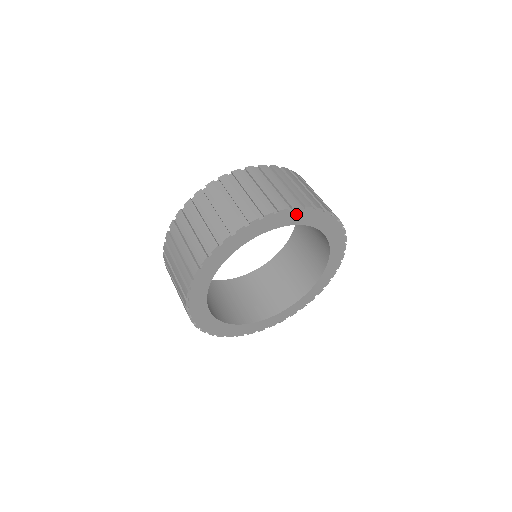
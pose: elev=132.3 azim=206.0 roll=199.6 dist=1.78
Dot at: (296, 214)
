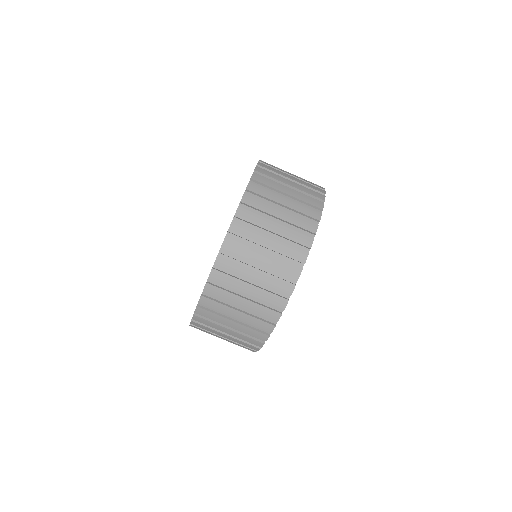
Dot at: occluded
